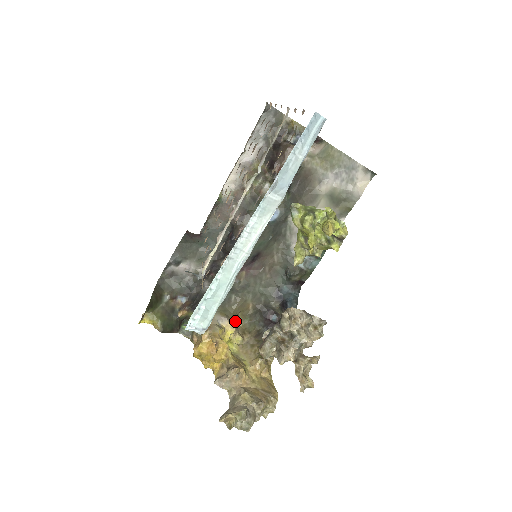
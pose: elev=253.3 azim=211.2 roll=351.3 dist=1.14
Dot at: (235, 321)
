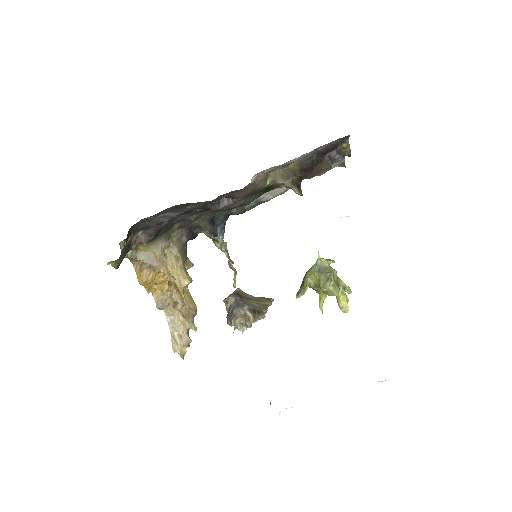
Dot at: occluded
